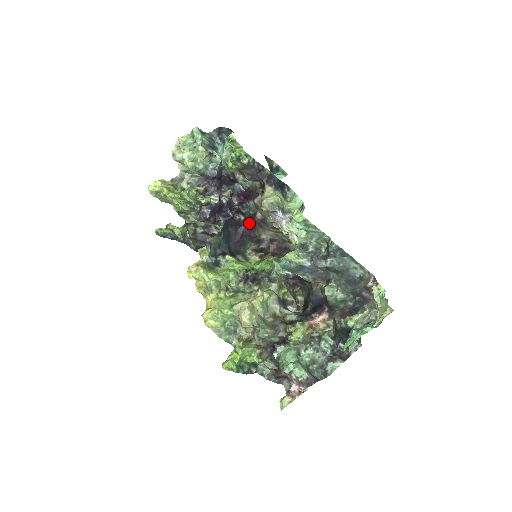
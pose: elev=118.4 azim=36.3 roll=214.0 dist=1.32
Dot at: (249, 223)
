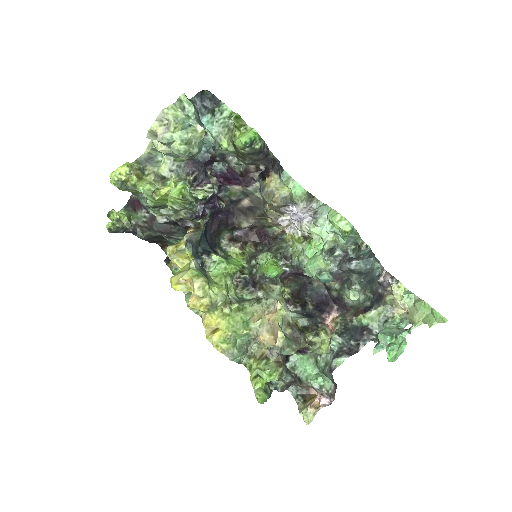
Dot at: (227, 209)
